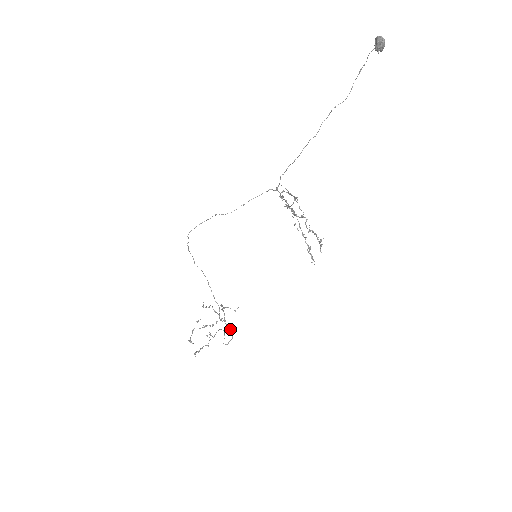
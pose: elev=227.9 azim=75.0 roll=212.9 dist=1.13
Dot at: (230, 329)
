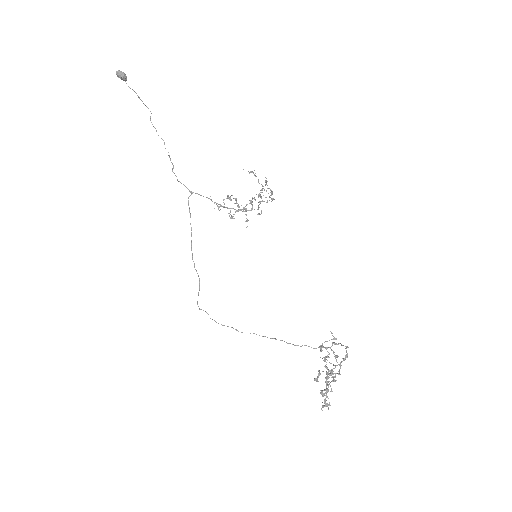
Dot at: (336, 344)
